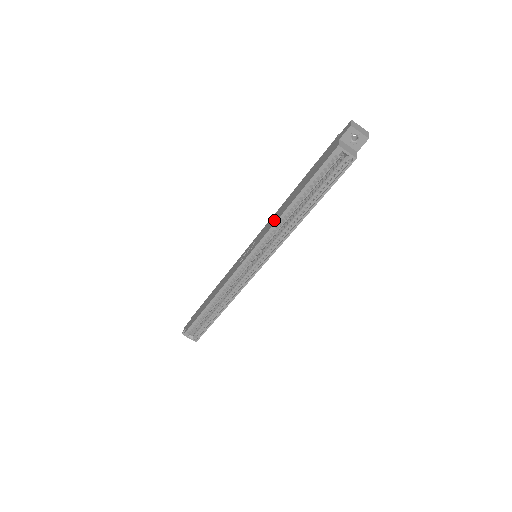
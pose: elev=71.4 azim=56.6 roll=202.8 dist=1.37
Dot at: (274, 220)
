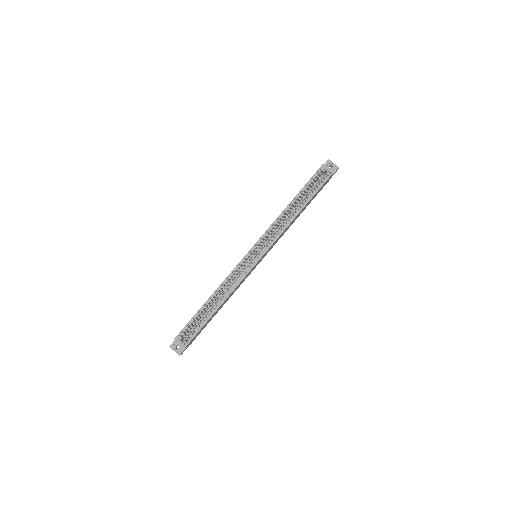
Dot at: occluded
